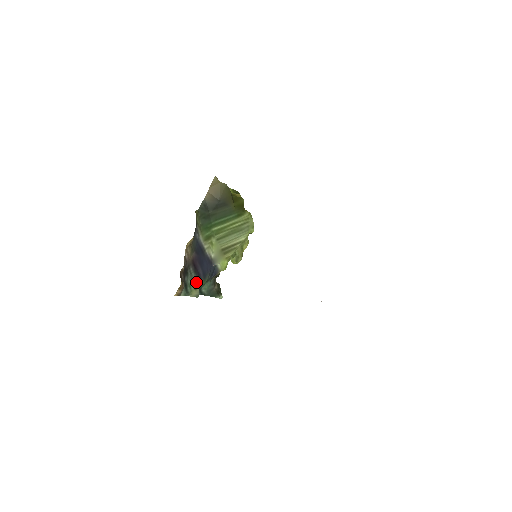
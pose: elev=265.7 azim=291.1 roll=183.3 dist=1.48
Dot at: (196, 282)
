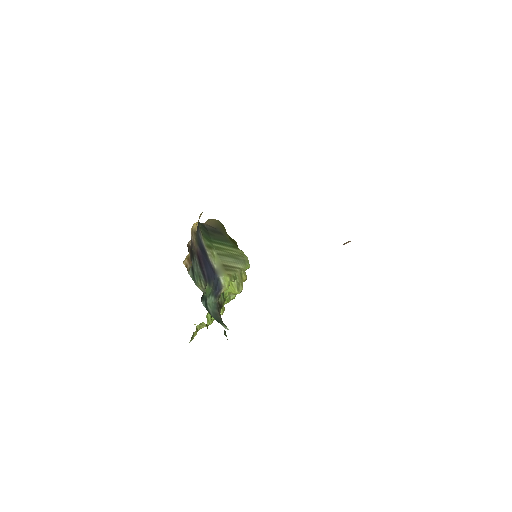
Dot at: (202, 279)
